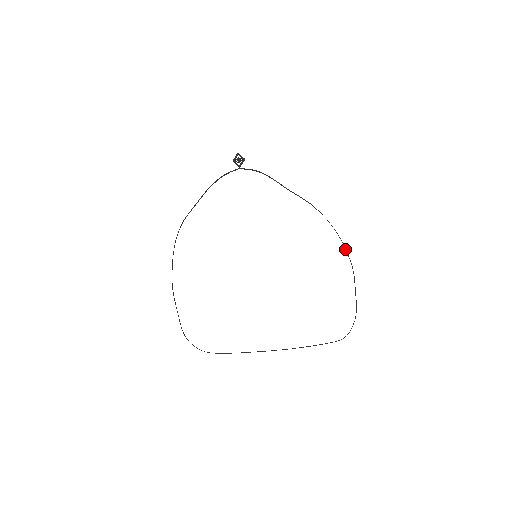
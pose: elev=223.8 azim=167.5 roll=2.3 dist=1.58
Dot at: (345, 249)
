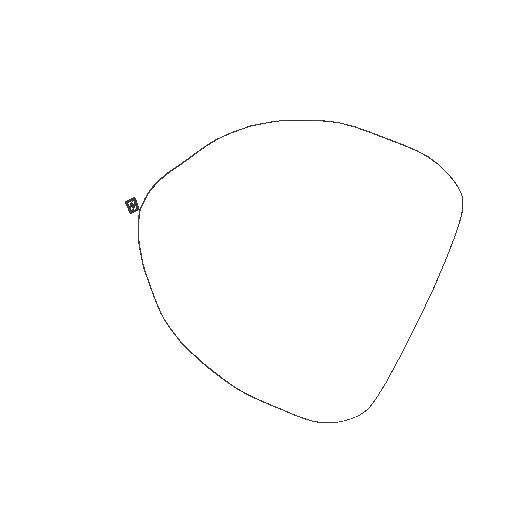
Dot at: occluded
